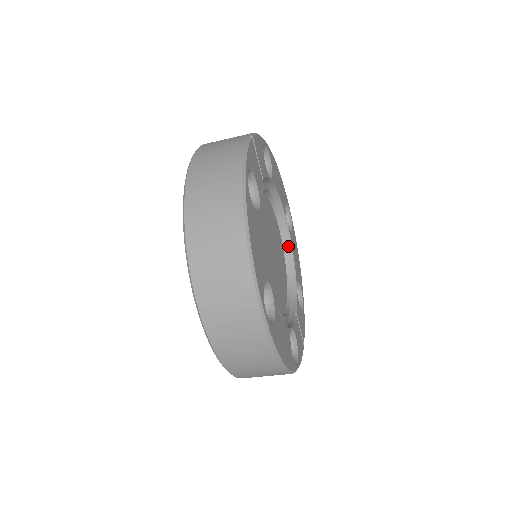
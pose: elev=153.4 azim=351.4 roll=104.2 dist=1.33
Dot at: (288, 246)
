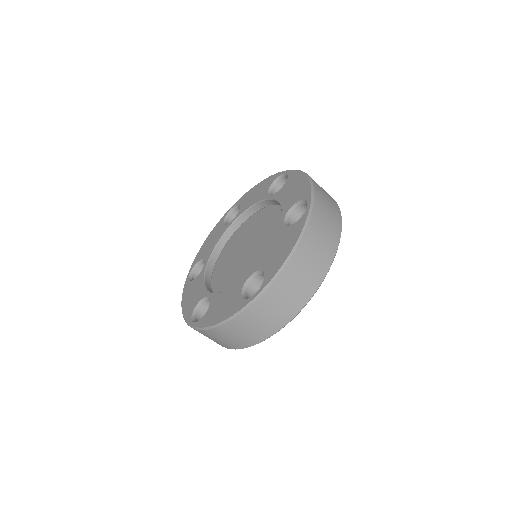
Dot at: occluded
